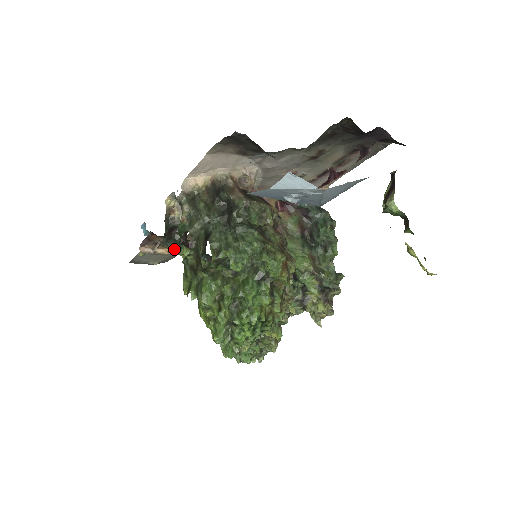
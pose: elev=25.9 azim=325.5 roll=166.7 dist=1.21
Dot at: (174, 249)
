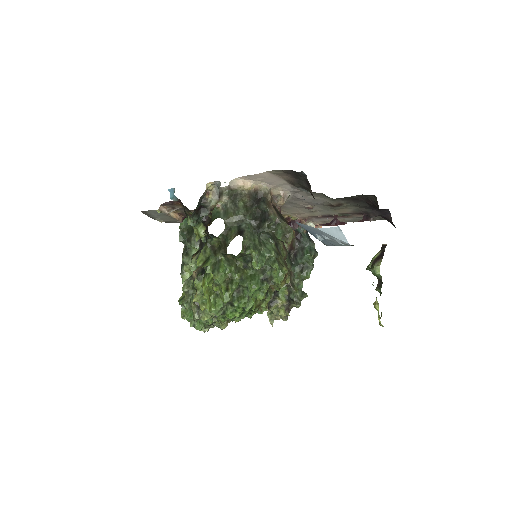
Dot at: (195, 223)
